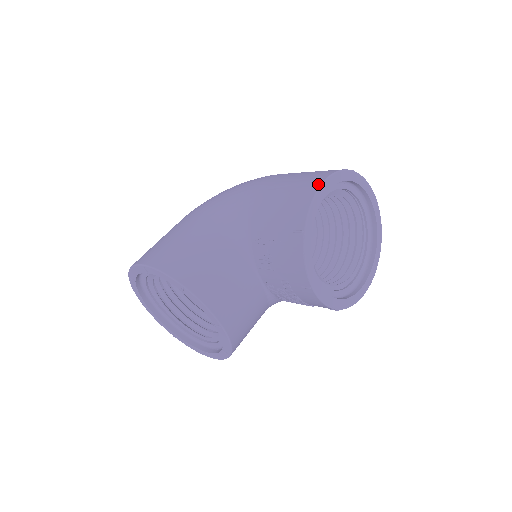
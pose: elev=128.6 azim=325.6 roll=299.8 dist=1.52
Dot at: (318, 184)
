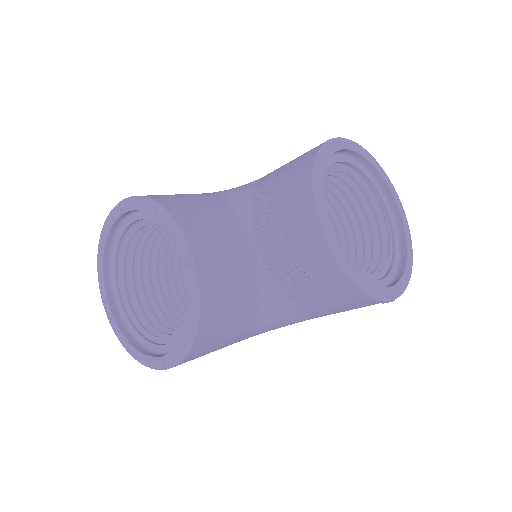
Dot at: occluded
